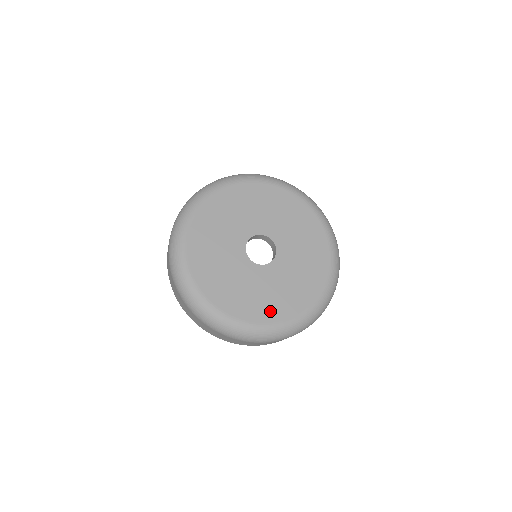
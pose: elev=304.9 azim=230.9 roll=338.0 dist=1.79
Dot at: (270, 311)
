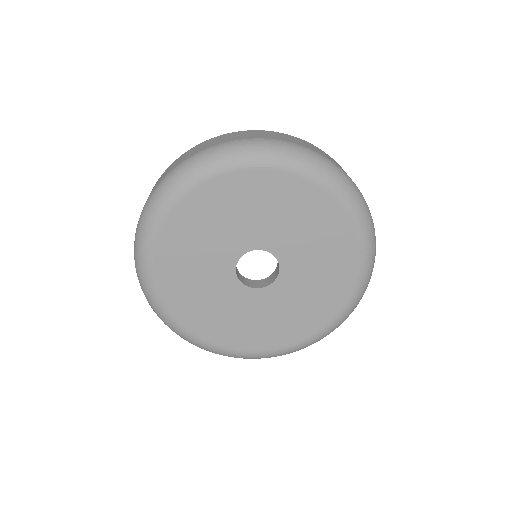
Dot at: (235, 337)
